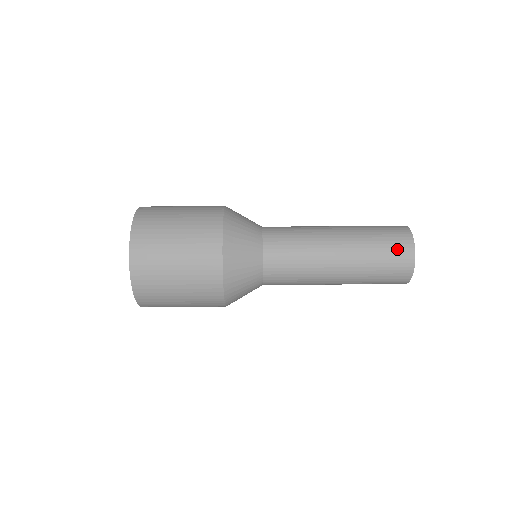
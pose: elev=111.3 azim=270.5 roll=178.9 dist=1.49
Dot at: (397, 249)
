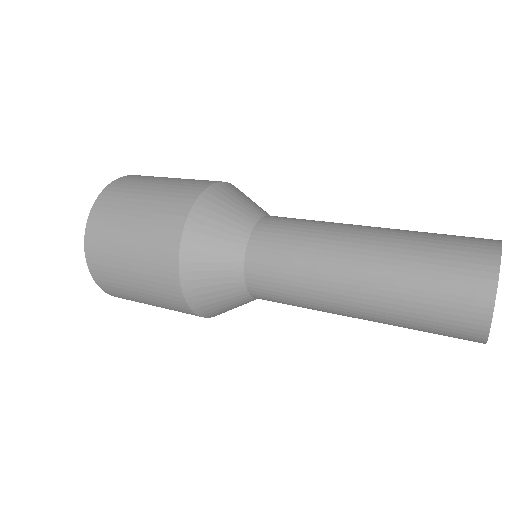
Dot at: (466, 248)
